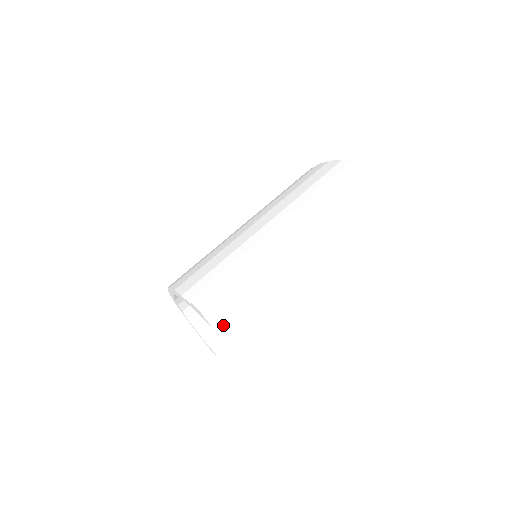
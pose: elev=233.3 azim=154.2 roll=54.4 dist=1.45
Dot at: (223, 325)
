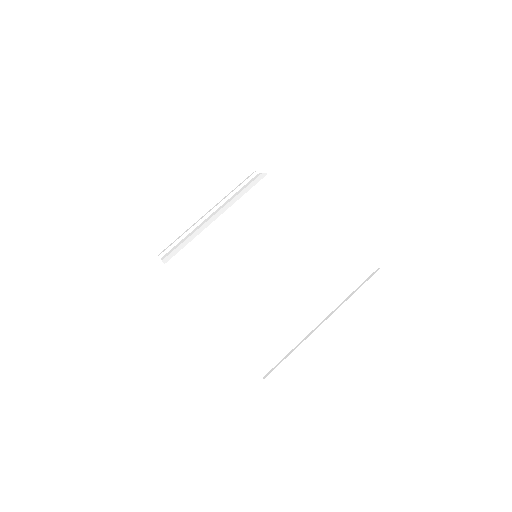
Dot at: occluded
